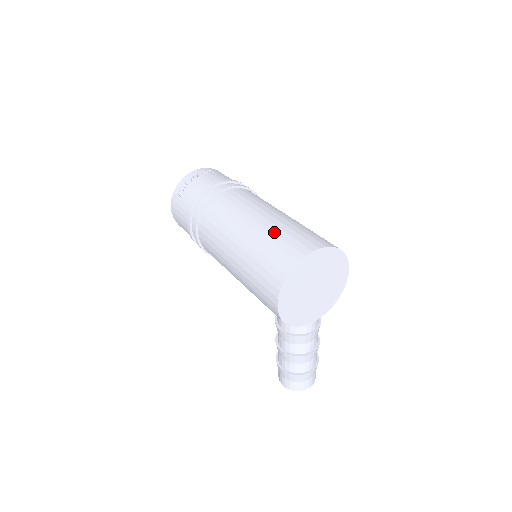
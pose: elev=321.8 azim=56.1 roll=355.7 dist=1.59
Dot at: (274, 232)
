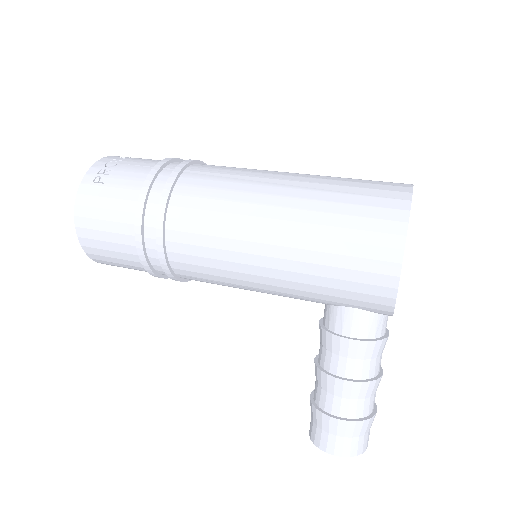
Dot at: (335, 179)
